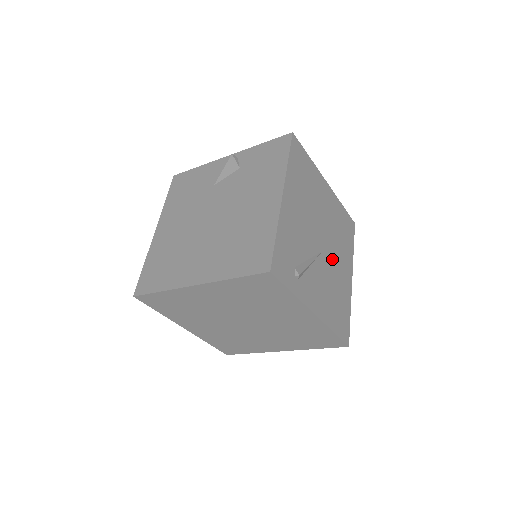
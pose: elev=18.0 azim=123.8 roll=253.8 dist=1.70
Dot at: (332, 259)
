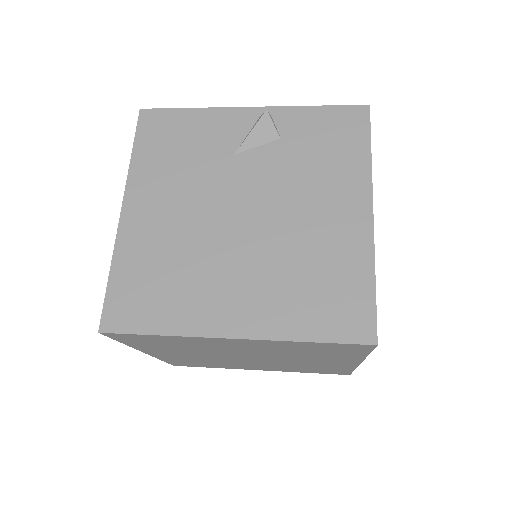
Dot at: occluded
